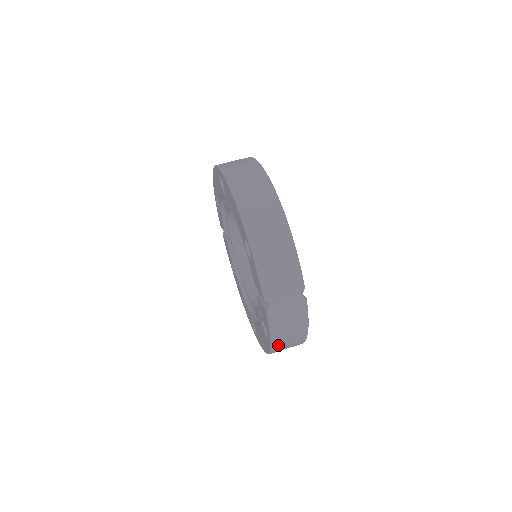
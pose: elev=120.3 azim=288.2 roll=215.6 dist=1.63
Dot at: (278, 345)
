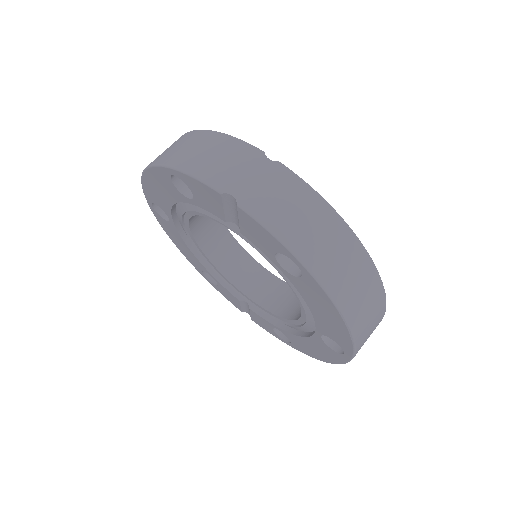
Dot at: (317, 262)
